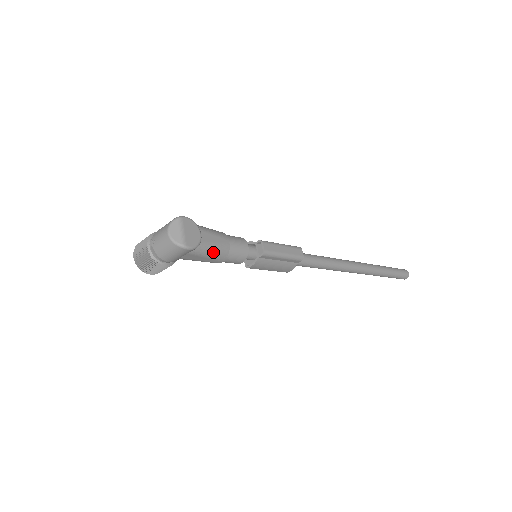
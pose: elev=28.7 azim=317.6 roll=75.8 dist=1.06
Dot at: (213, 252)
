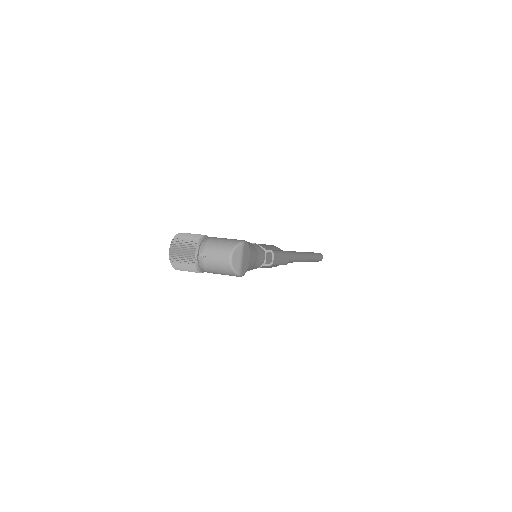
Dot at: (247, 270)
